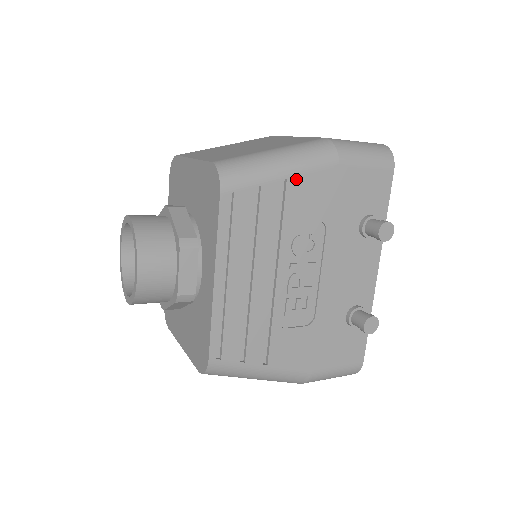
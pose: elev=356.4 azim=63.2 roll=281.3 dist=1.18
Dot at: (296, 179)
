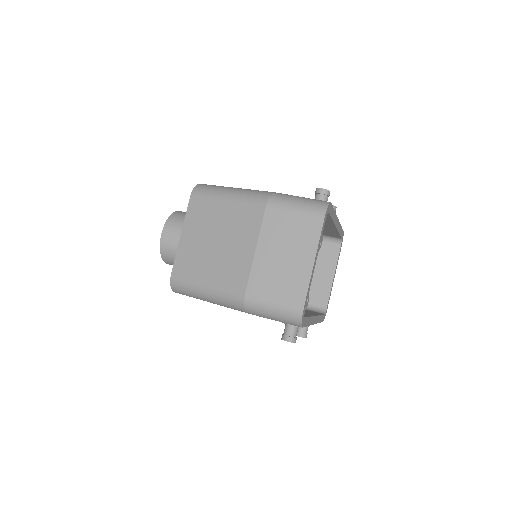
Dot at: occluded
